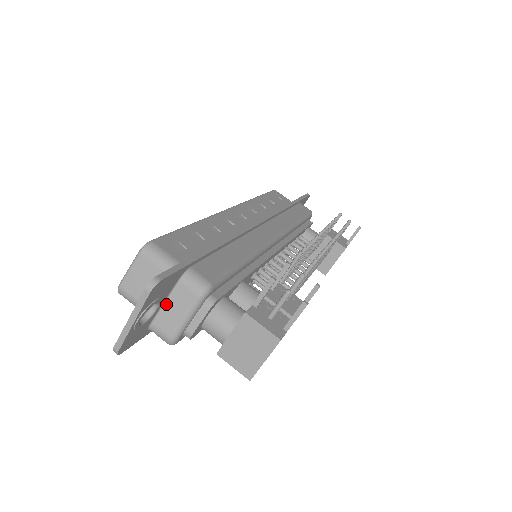
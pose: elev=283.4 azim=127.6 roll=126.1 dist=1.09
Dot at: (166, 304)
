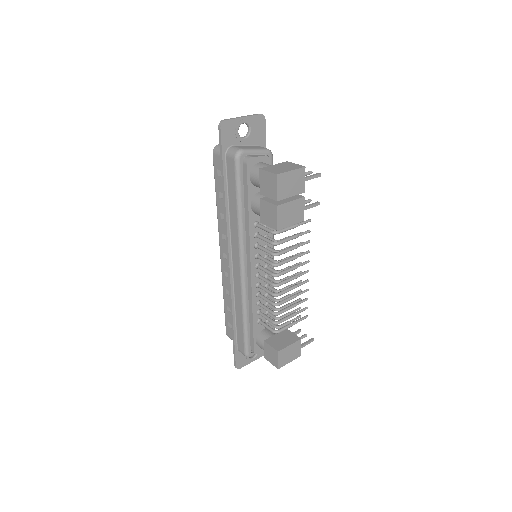
Dot at: (246, 146)
